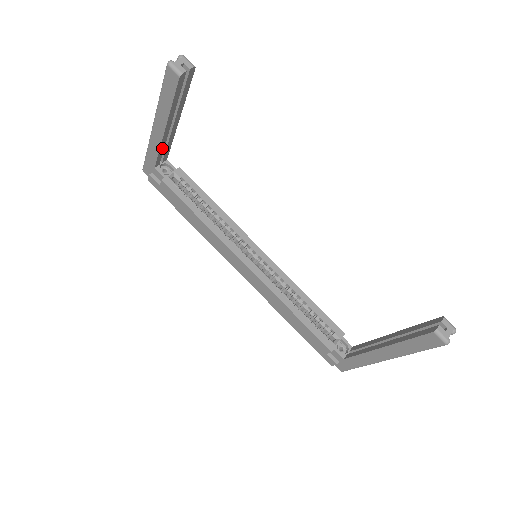
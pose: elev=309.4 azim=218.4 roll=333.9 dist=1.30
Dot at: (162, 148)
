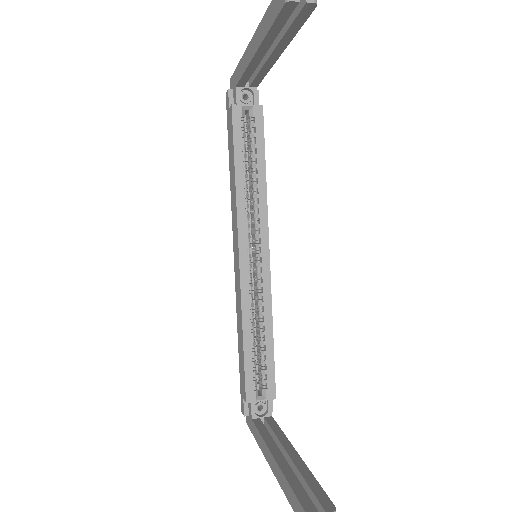
Dot at: (250, 72)
